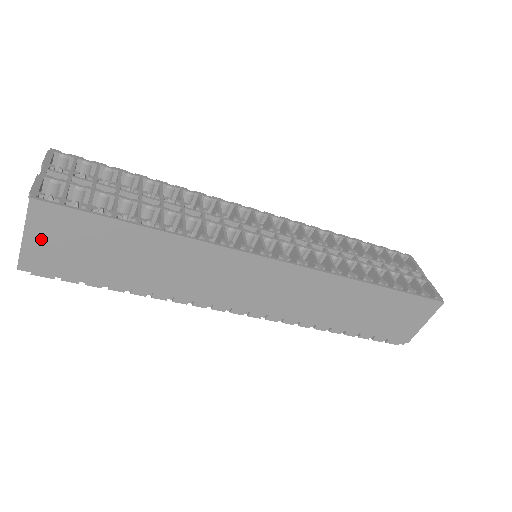
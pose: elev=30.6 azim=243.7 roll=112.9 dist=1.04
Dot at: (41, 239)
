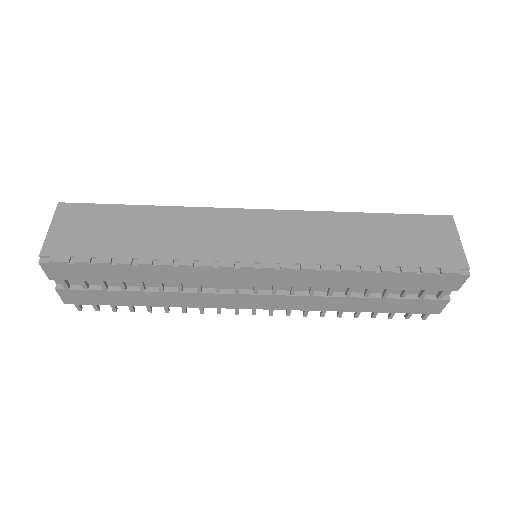
Dot at: (62, 230)
